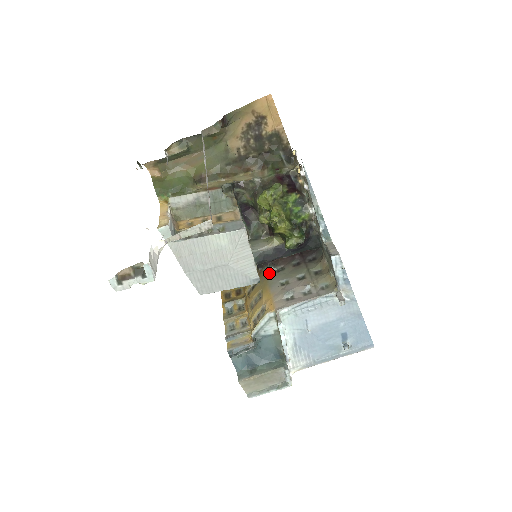
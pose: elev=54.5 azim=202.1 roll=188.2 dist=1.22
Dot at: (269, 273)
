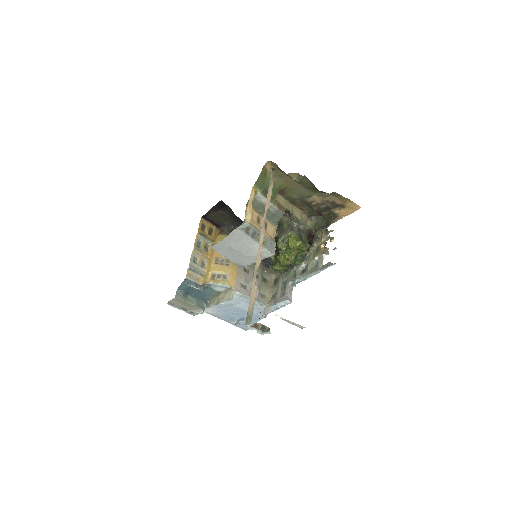
Dot at: occluded
